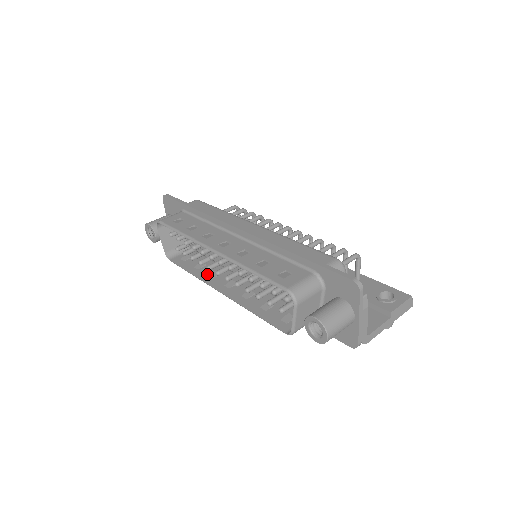
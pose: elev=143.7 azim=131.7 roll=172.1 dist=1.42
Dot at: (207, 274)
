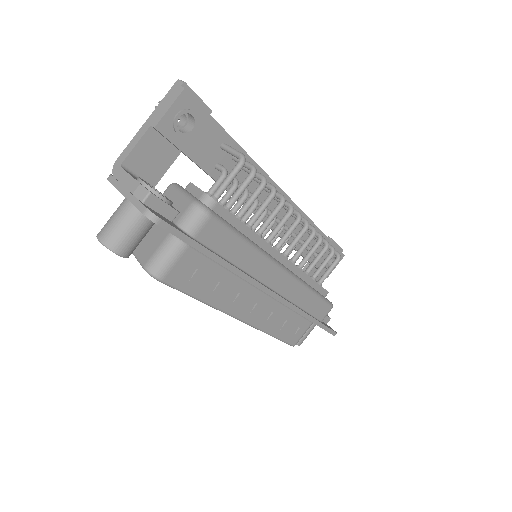
Dot at: occluded
